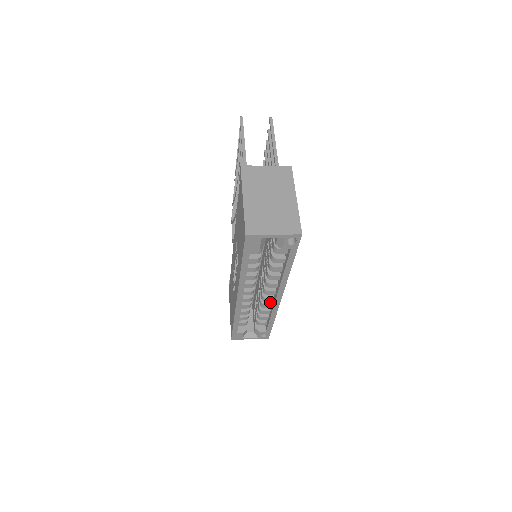
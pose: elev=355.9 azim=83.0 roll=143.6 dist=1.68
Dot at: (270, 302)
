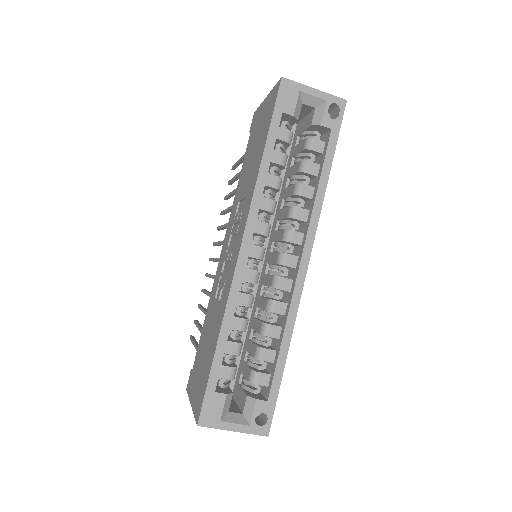
Dot at: (283, 302)
